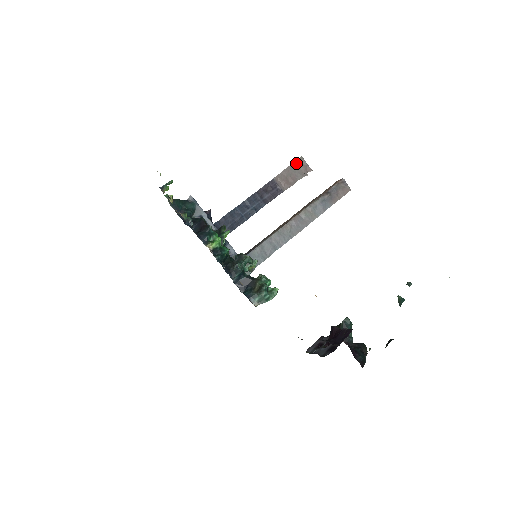
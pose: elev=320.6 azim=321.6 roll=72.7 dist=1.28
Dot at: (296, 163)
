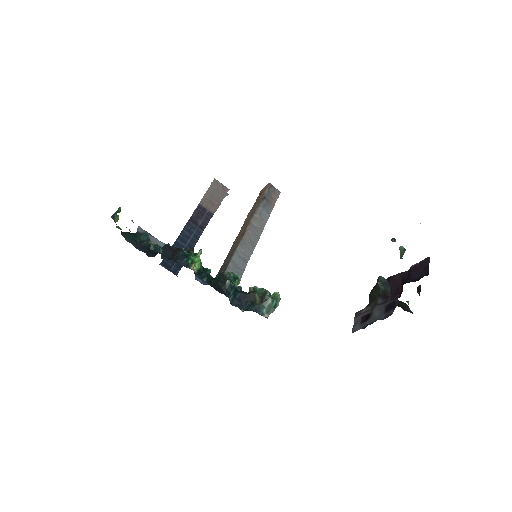
Dot at: (213, 185)
